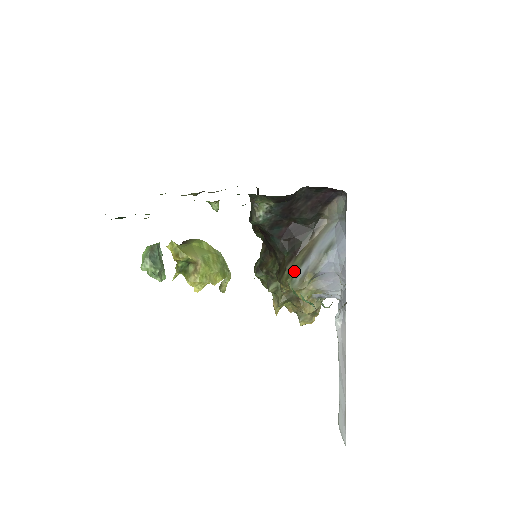
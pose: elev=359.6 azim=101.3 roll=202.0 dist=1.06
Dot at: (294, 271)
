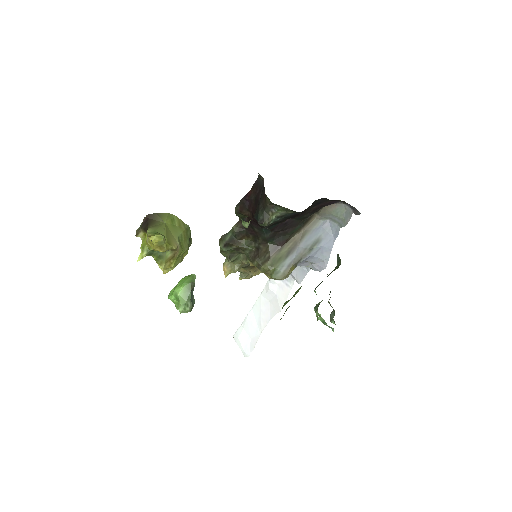
Dot at: (278, 262)
